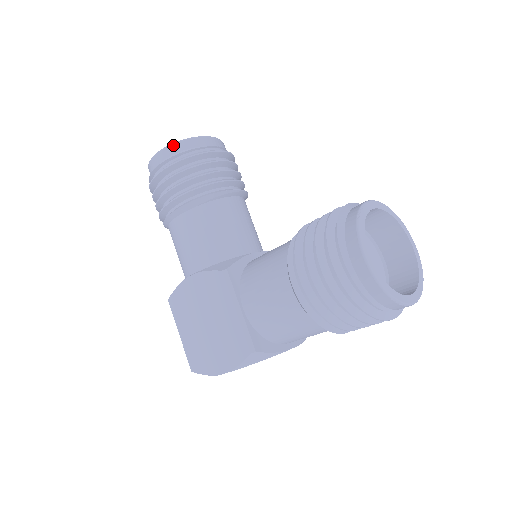
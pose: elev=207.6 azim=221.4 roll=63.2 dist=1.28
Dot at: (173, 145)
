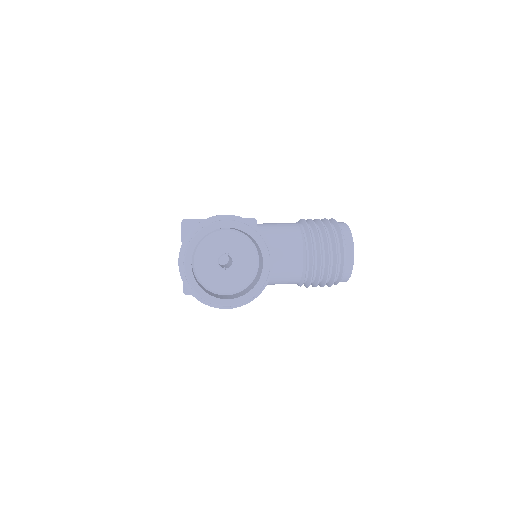
Dot at: occluded
